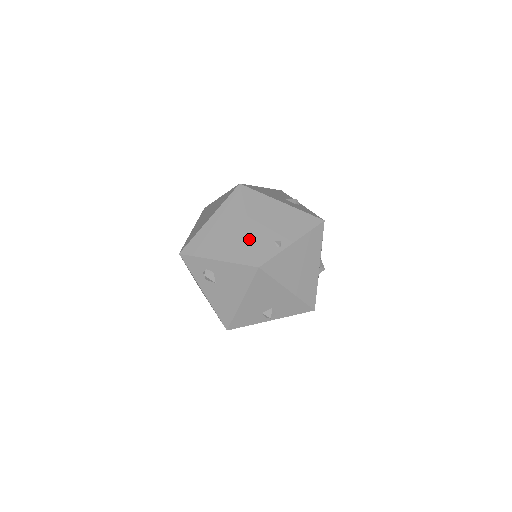
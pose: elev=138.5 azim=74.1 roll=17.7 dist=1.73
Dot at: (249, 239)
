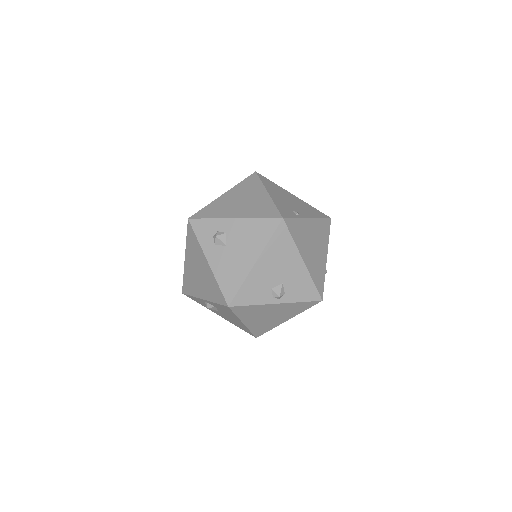
Dot at: (270, 202)
